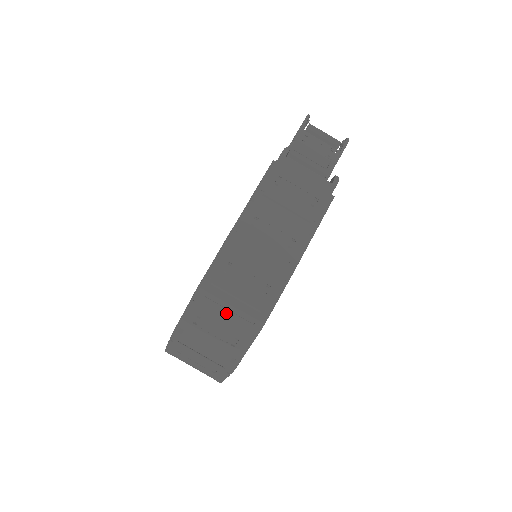
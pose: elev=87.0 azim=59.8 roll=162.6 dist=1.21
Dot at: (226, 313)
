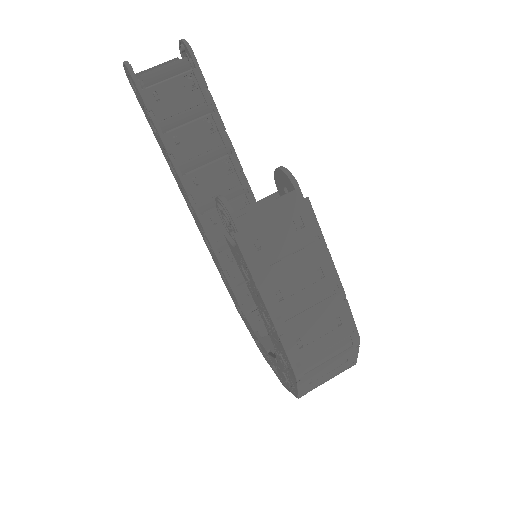
Dot at: (328, 362)
